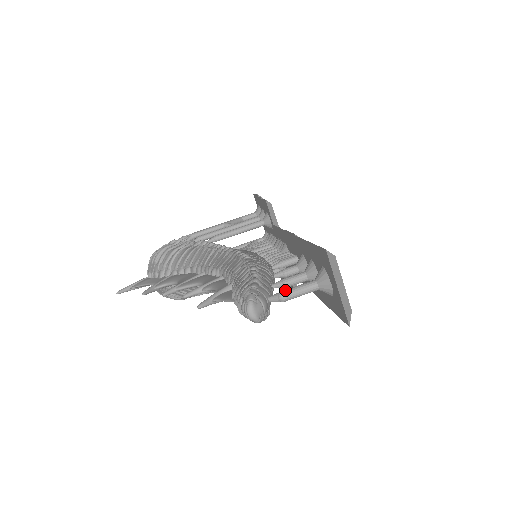
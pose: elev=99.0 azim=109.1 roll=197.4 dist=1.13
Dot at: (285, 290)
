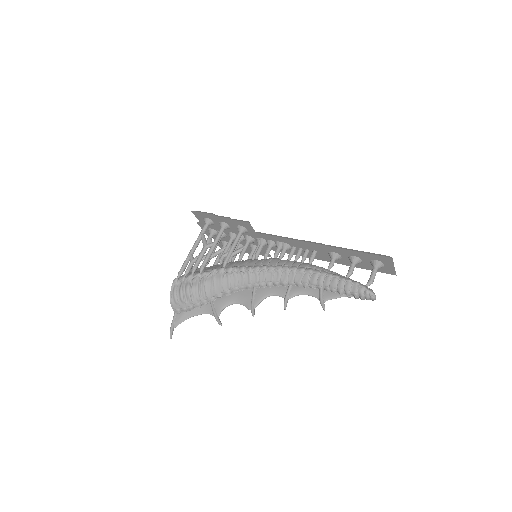
Dot at: (371, 279)
